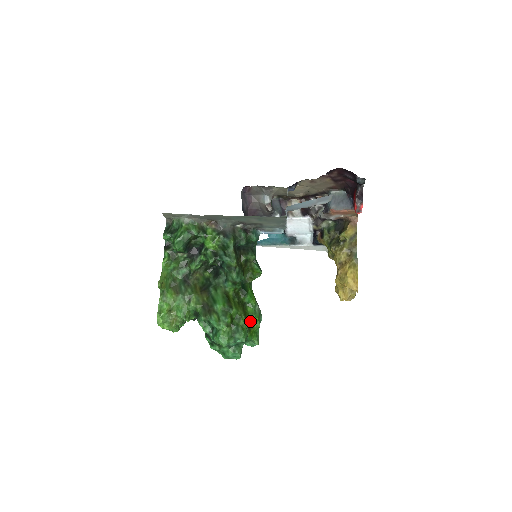
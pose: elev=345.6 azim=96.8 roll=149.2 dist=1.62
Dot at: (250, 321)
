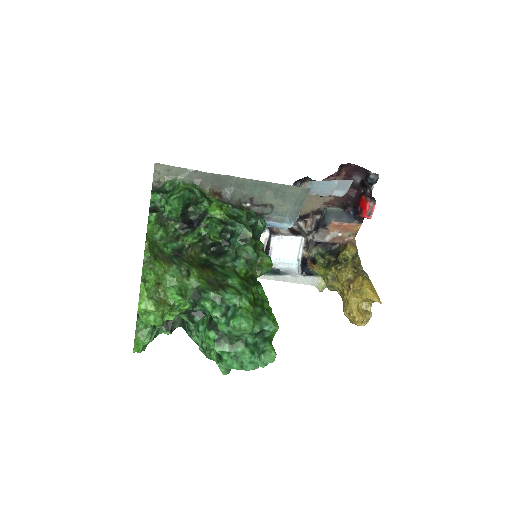
Dot at: occluded
